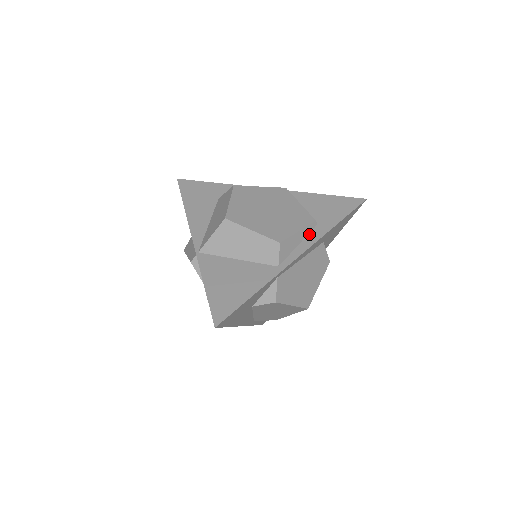
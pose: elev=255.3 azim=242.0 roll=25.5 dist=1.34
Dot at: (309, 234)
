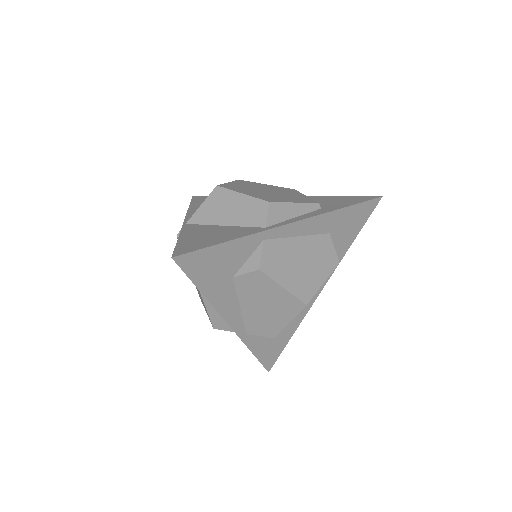
Dot at: (309, 213)
